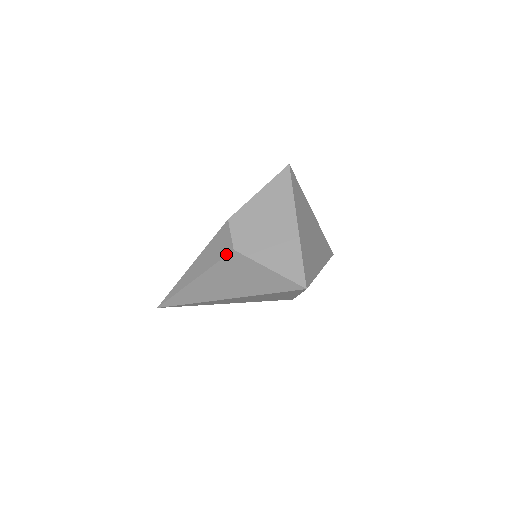
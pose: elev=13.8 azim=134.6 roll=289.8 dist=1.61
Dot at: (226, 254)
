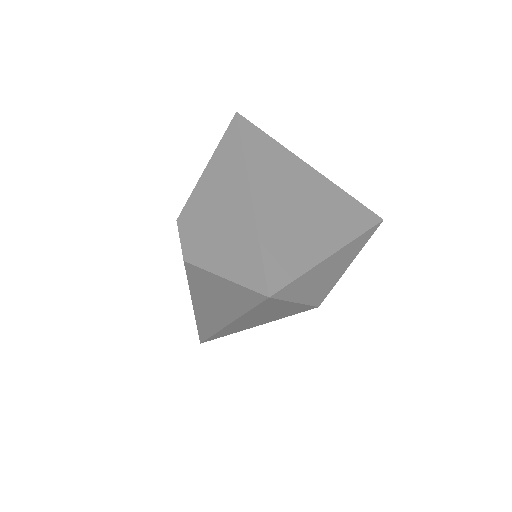
Dot at: occluded
